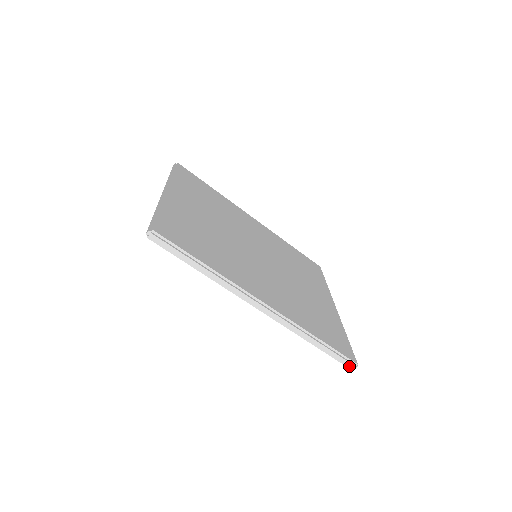
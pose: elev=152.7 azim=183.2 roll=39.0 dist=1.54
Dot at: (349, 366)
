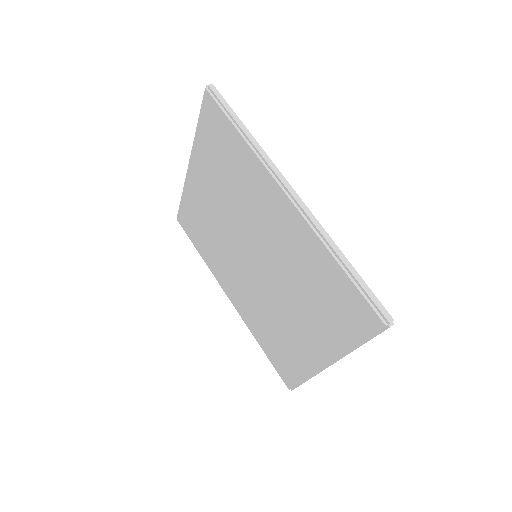
Dot at: (383, 314)
